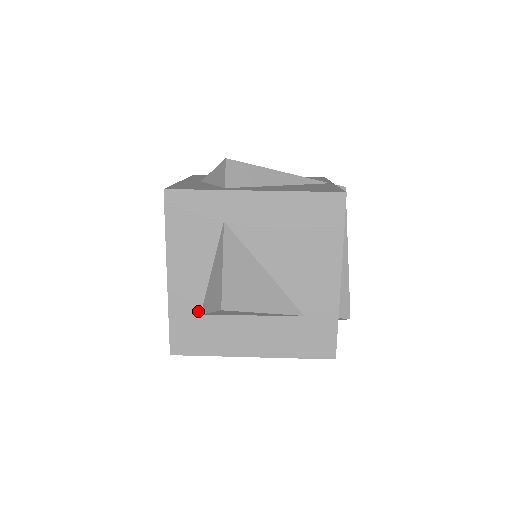
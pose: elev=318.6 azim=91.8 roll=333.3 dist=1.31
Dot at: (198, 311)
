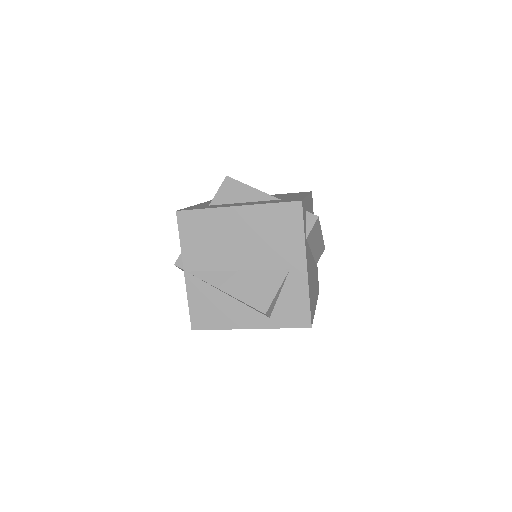
Dot at: occluded
